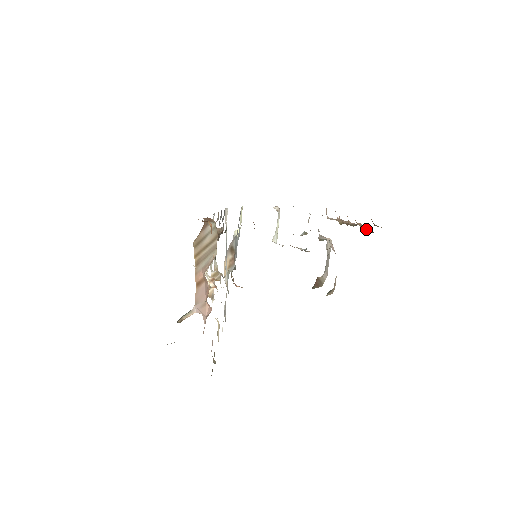
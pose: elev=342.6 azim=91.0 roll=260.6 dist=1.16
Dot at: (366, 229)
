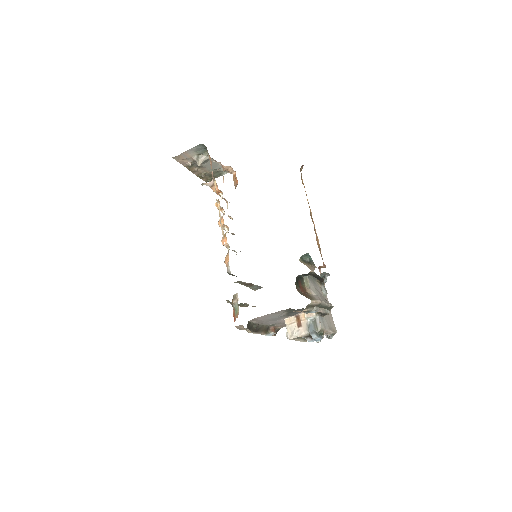
Dot at: occluded
